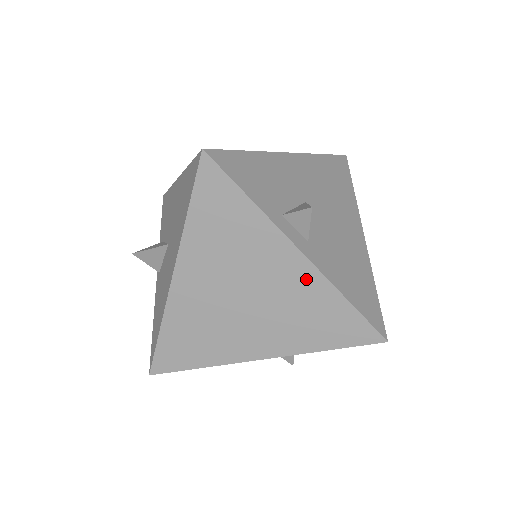
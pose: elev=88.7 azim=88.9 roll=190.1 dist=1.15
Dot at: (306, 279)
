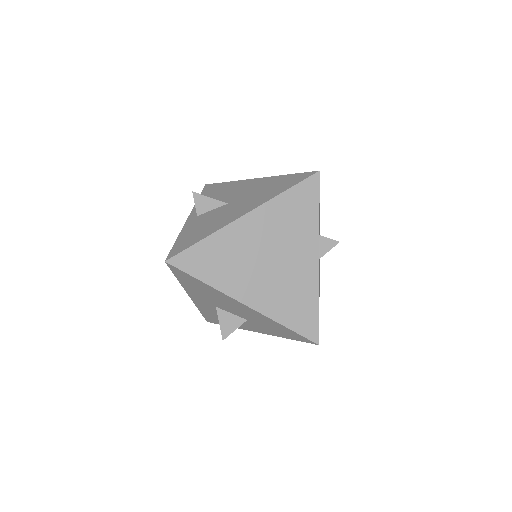
Dot at: (309, 275)
